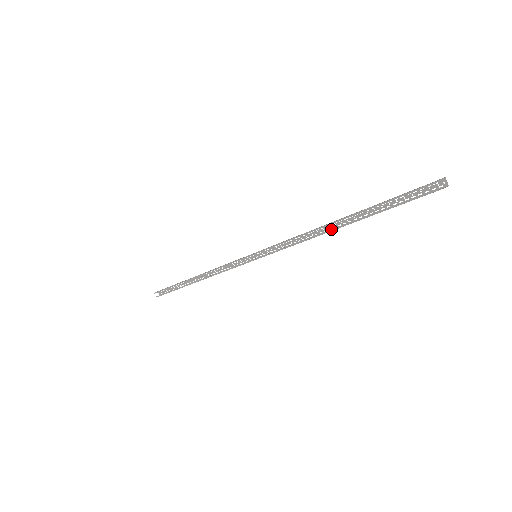
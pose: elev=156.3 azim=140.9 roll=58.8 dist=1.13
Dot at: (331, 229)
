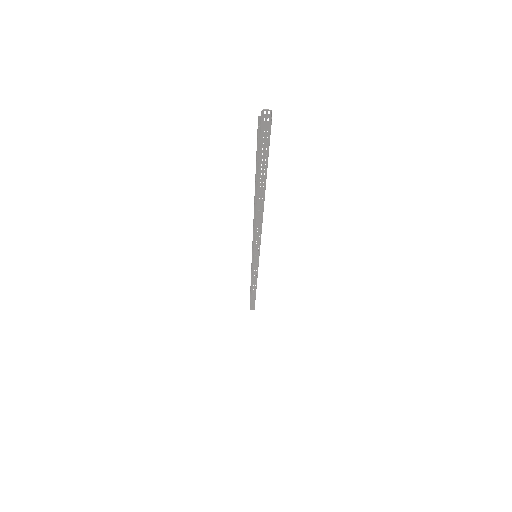
Dot at: occluded
